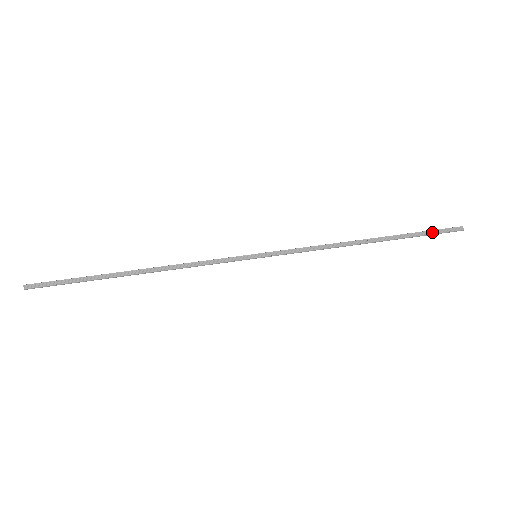
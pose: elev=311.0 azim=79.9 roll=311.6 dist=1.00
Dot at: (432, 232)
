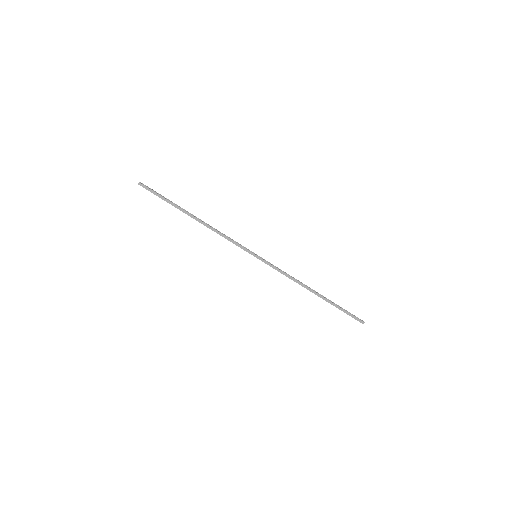
Dot at: (347, 314)
